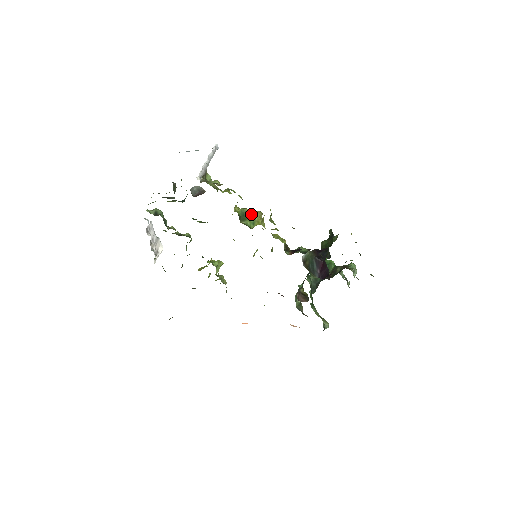
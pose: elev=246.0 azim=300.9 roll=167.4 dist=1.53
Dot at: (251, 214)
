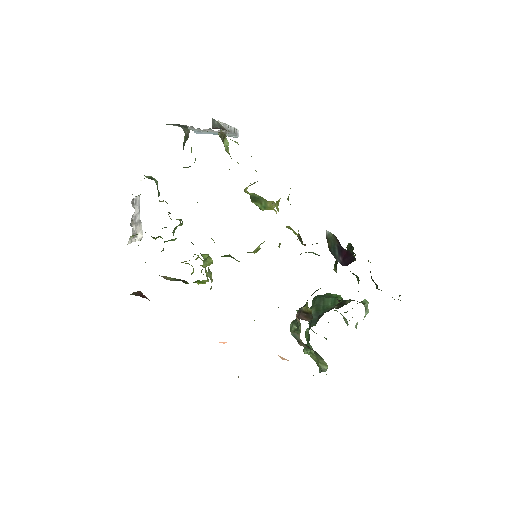
Dot at: (263, 200)
